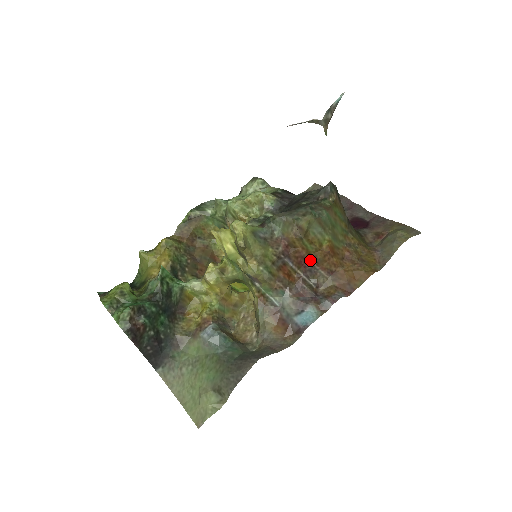
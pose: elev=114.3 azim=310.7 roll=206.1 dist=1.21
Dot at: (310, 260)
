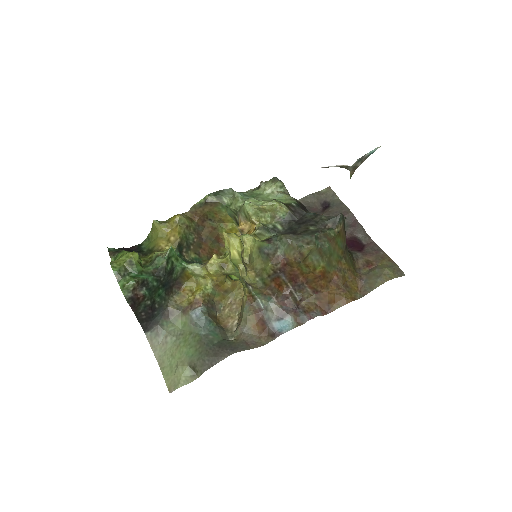
Dot at: (301, 278)
